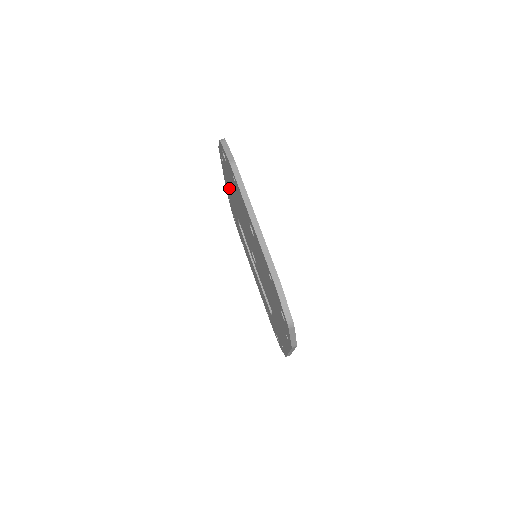
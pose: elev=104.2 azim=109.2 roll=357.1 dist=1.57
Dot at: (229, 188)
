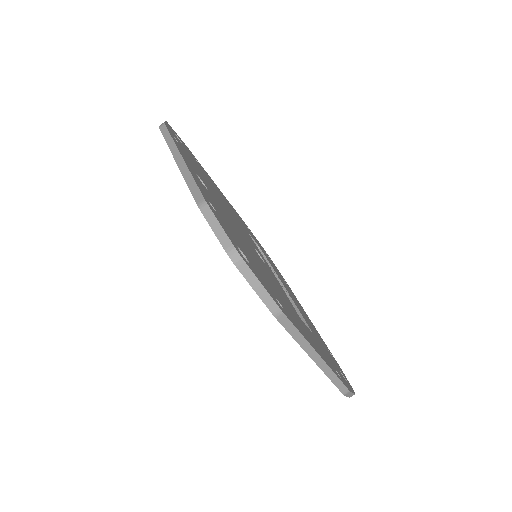
Dot at: occluded
